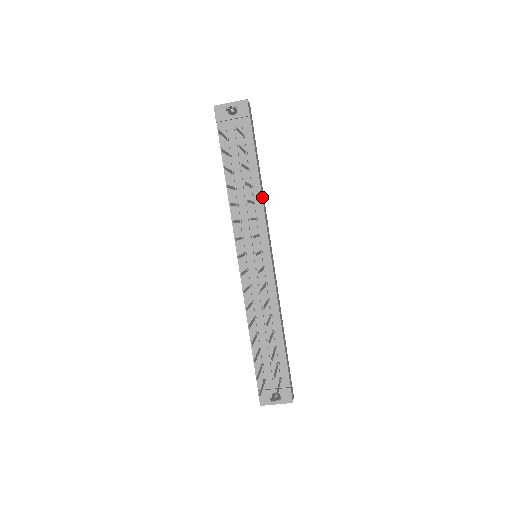
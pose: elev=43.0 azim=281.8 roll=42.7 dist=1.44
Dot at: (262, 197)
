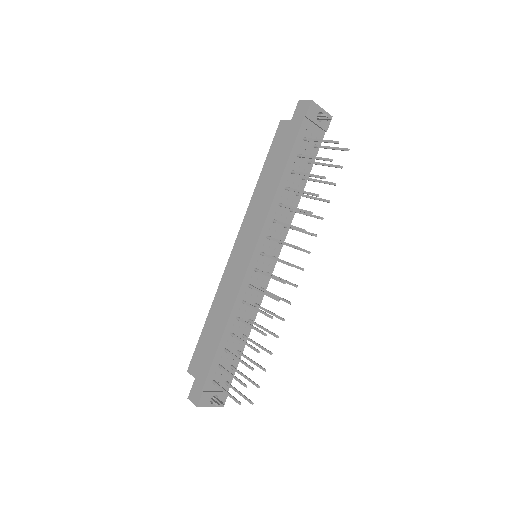
Dot at: occluded
